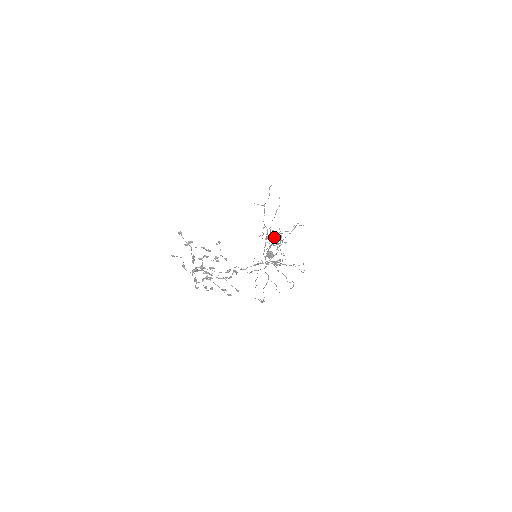
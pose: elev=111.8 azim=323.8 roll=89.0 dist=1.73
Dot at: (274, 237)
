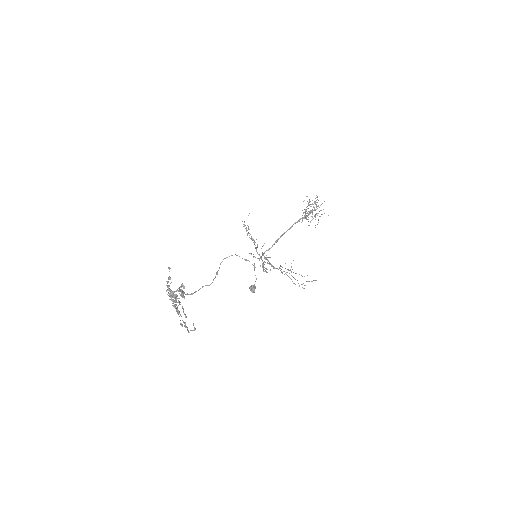
Dot at: occluded
